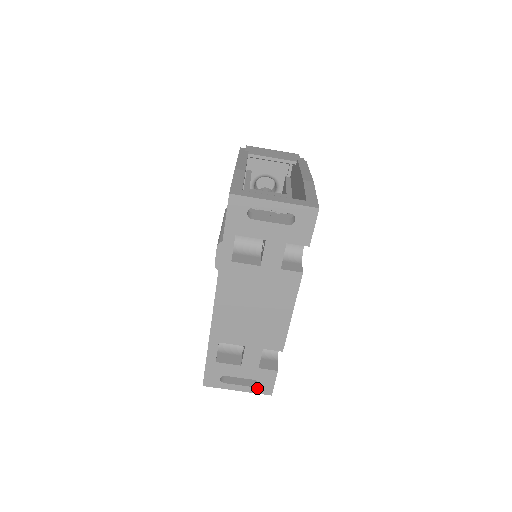
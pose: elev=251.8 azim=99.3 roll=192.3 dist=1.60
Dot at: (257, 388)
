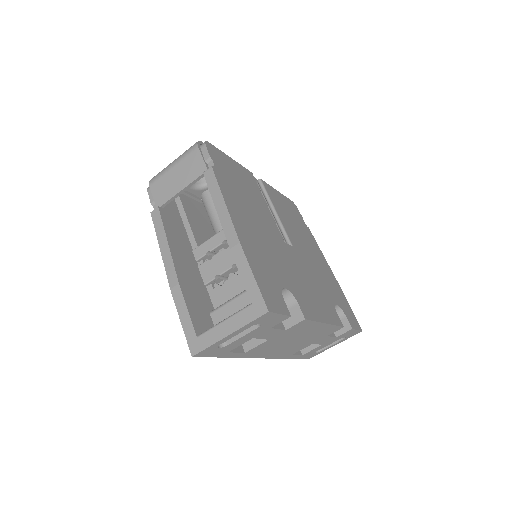
Dot at: (347, 337)
